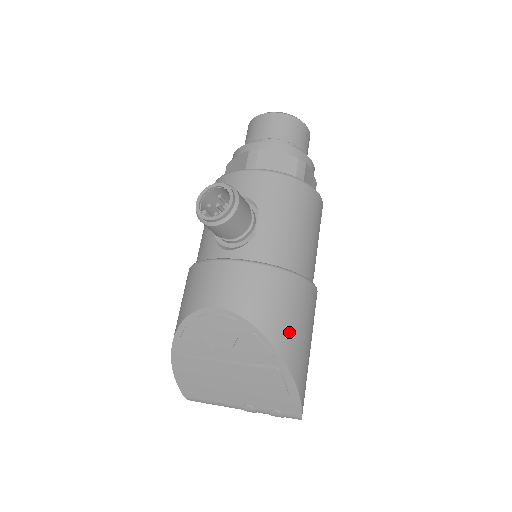
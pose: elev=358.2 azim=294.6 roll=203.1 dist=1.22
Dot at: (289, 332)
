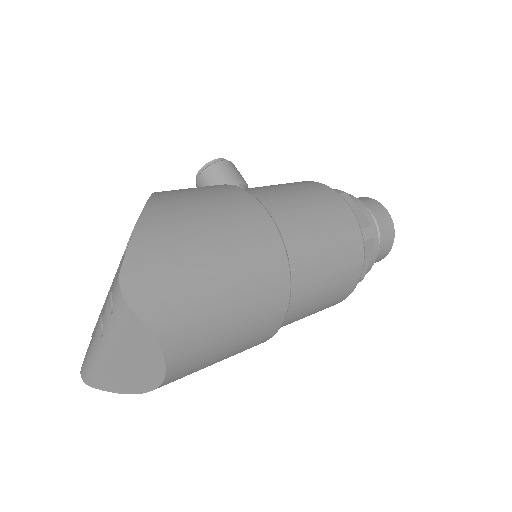
Dot at: (183, 197)
